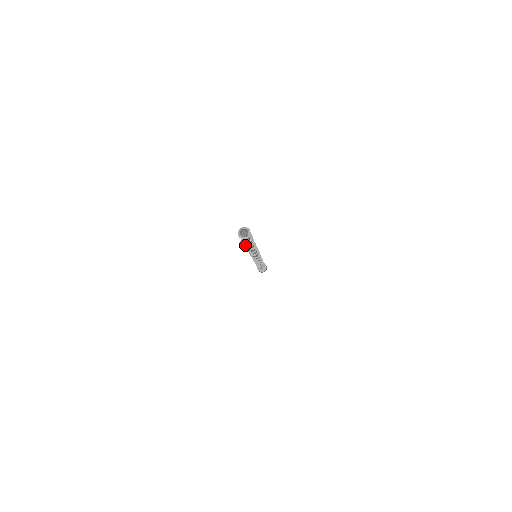
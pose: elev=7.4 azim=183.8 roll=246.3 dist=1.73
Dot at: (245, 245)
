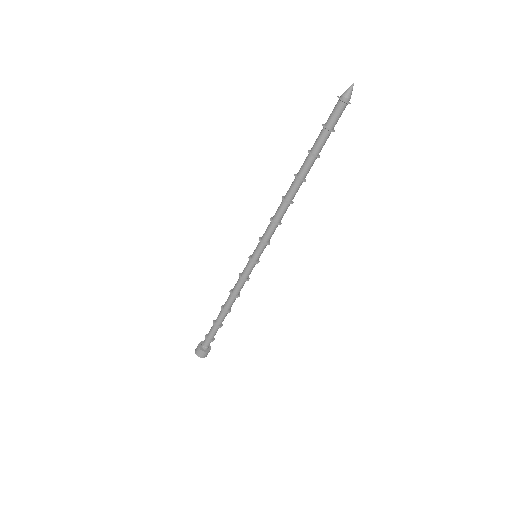
Dot at: (312, 154)
